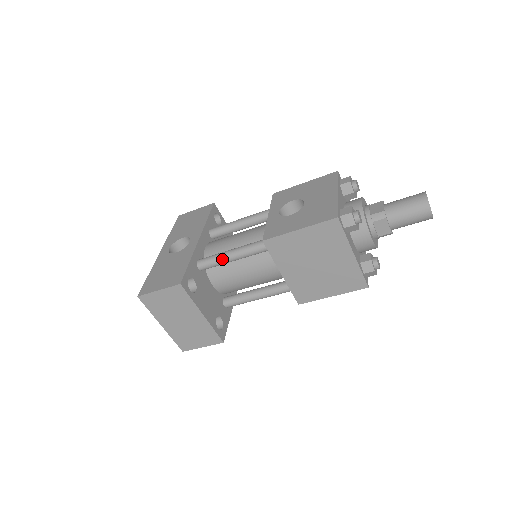
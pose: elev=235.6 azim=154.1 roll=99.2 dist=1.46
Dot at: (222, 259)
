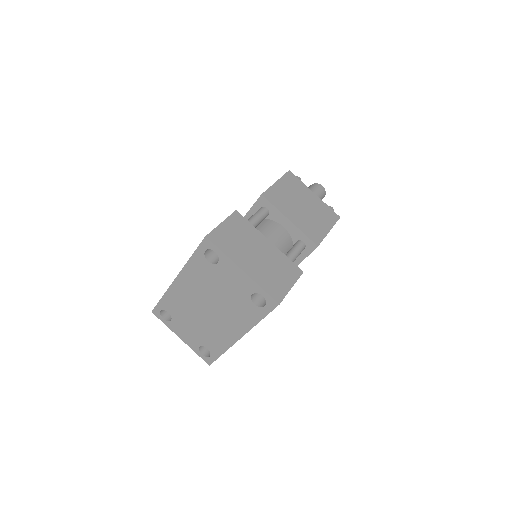
Dot at: occluded
